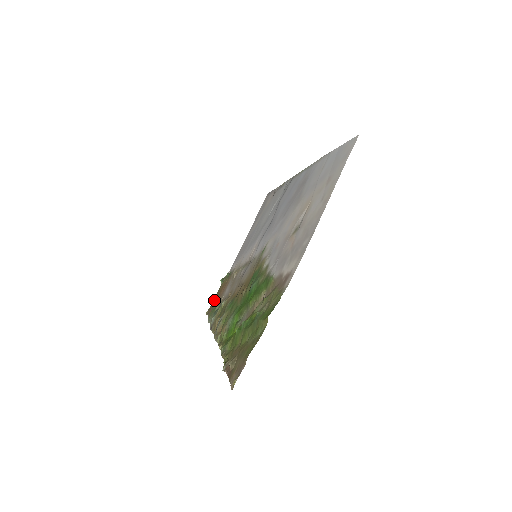
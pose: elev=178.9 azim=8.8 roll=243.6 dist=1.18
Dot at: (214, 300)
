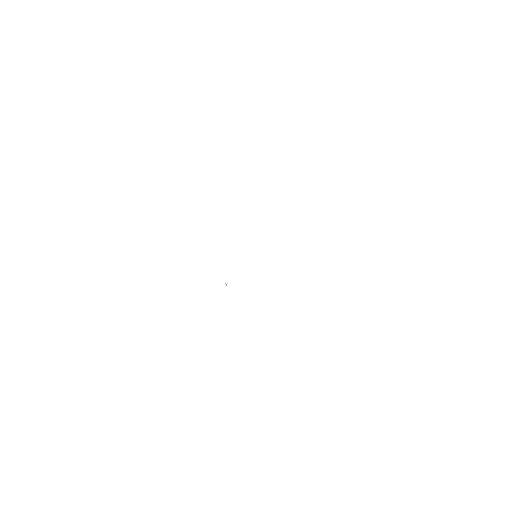
Dot at: occluded
